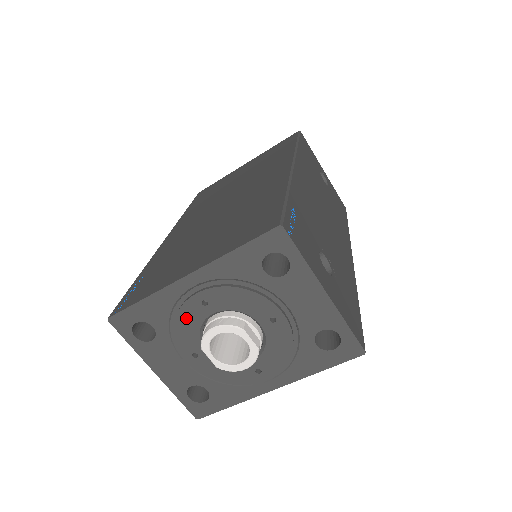
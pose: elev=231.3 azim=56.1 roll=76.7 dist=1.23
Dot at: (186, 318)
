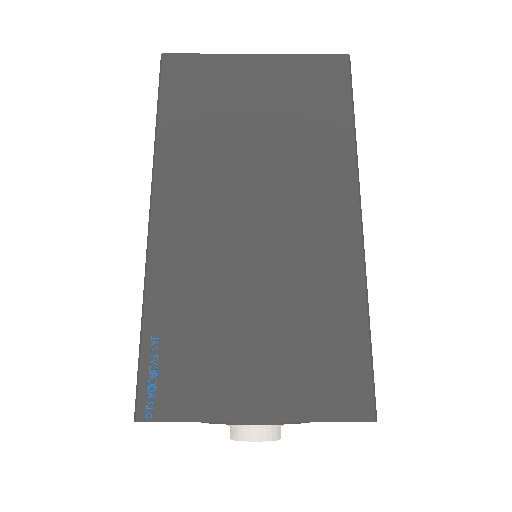
Dot at: occluded
